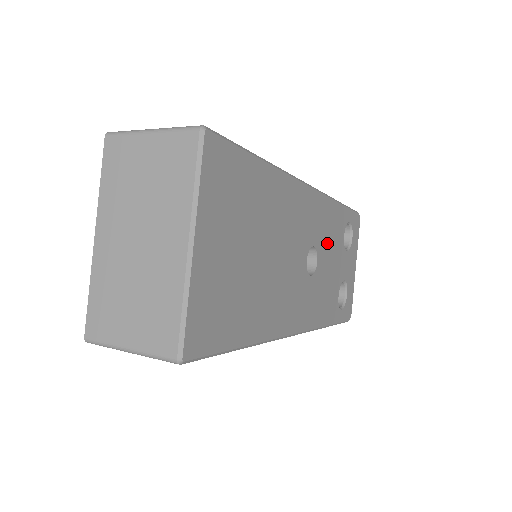
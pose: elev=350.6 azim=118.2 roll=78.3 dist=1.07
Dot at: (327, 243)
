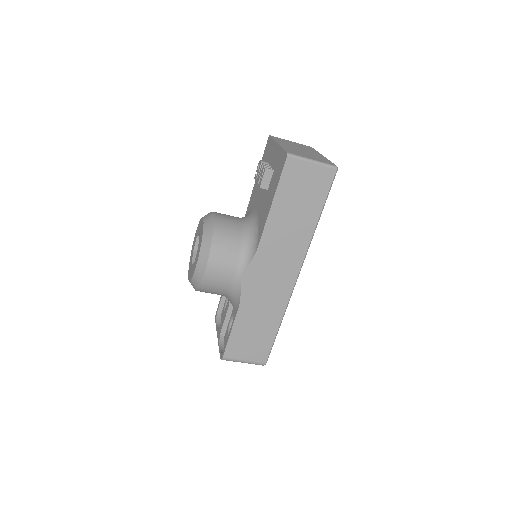
Dot at: occluded
